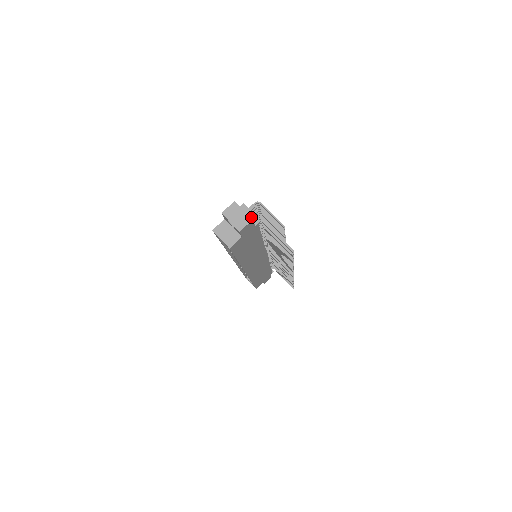
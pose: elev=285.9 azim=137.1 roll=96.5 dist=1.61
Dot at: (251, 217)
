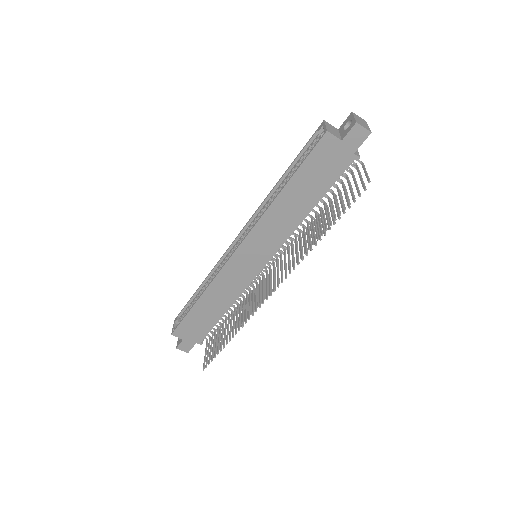
Dot at: occluded
